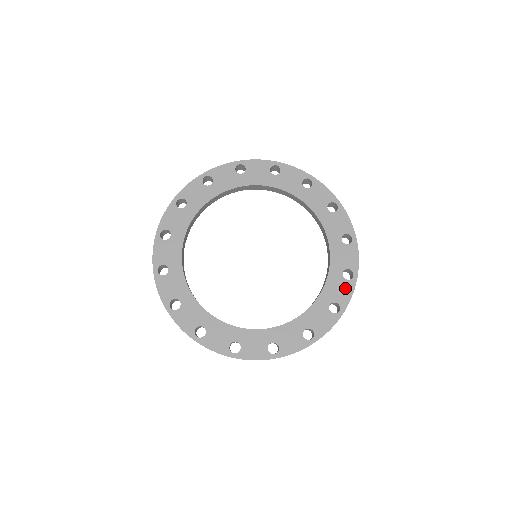
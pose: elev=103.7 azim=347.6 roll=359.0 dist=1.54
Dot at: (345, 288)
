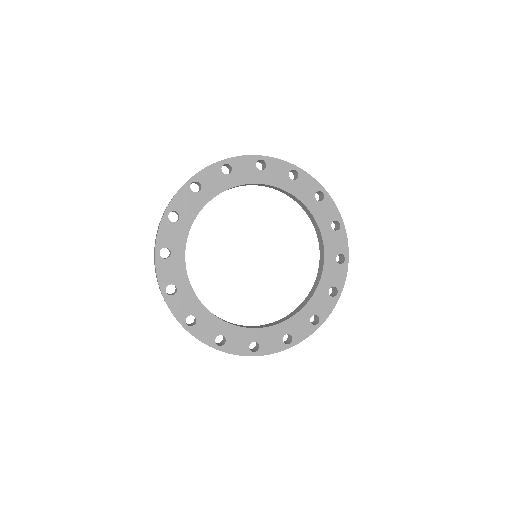
Dot at: (340, 238)
